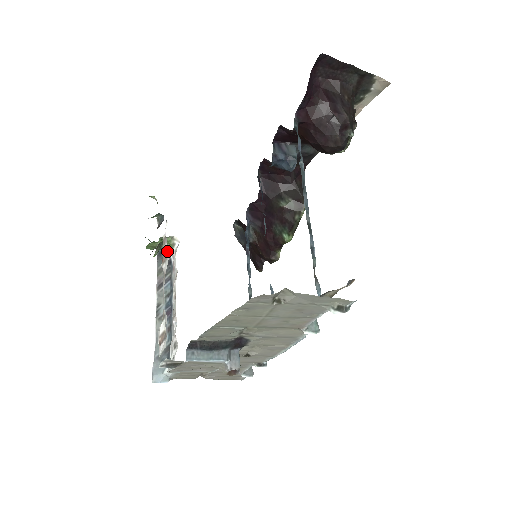
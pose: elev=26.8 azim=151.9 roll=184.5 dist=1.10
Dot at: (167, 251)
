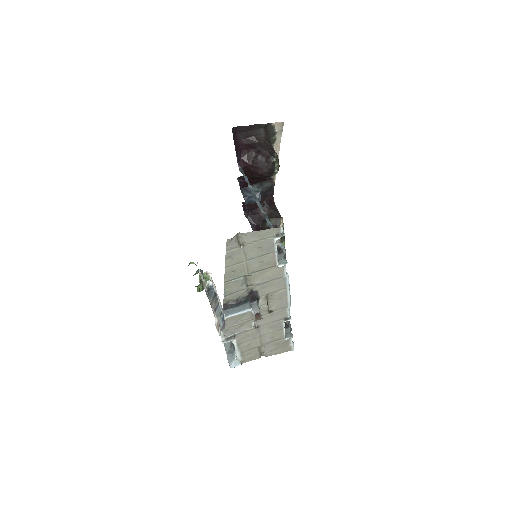
Dot at: (211, 288)
